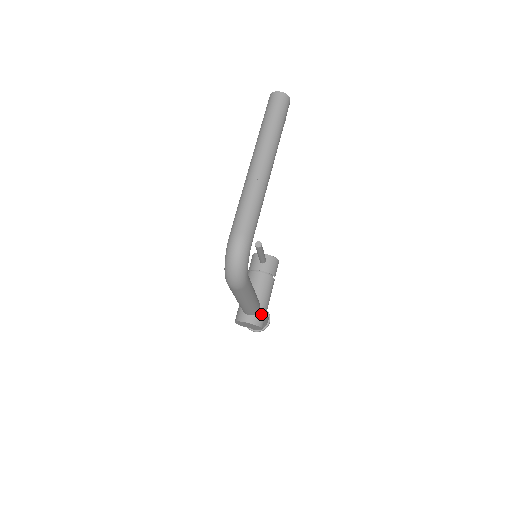
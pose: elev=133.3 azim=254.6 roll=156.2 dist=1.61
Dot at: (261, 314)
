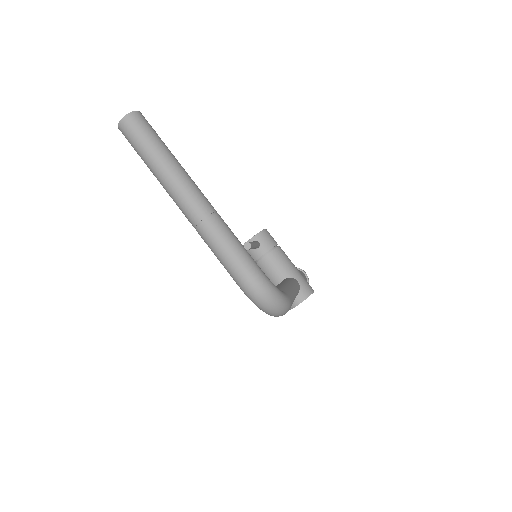
Dot at: (302, 284)
